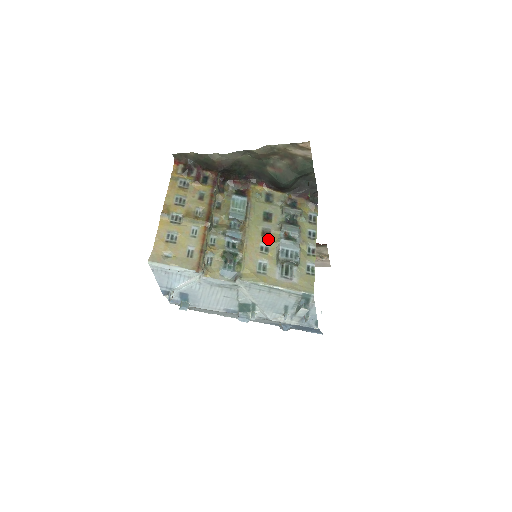
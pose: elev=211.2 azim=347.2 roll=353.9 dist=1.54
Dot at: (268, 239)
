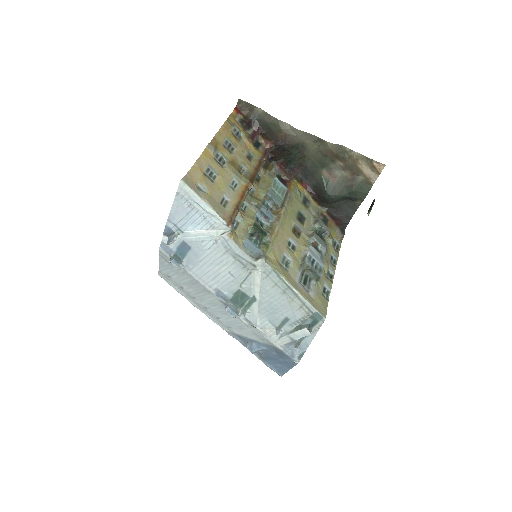
Dot at: (297, 238)
